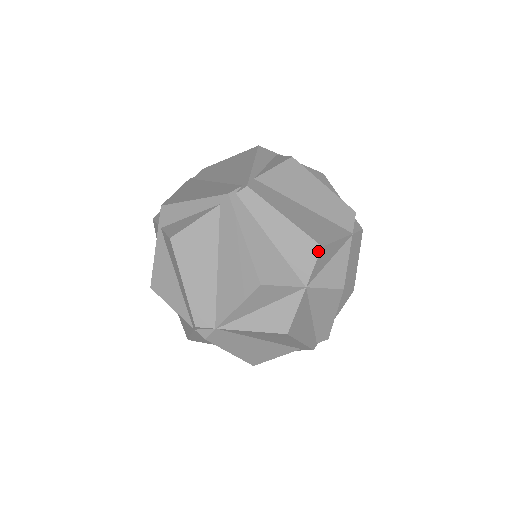
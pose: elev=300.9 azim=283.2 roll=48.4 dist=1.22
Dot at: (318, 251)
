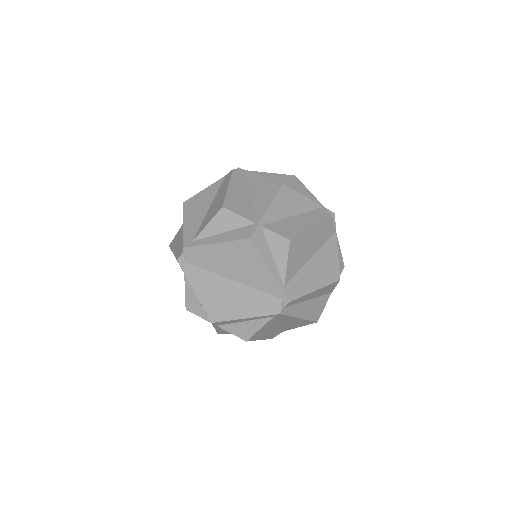
Dot at: (338, 282)
